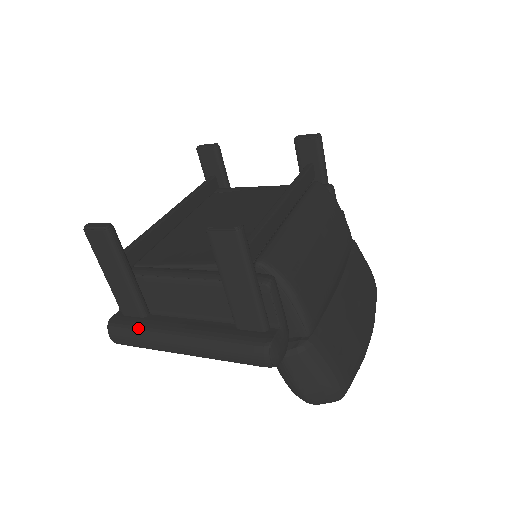
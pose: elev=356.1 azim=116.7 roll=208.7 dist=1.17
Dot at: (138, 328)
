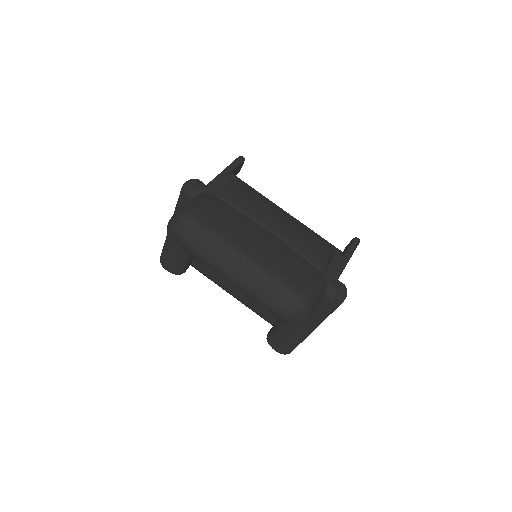
Dot at: occluded
